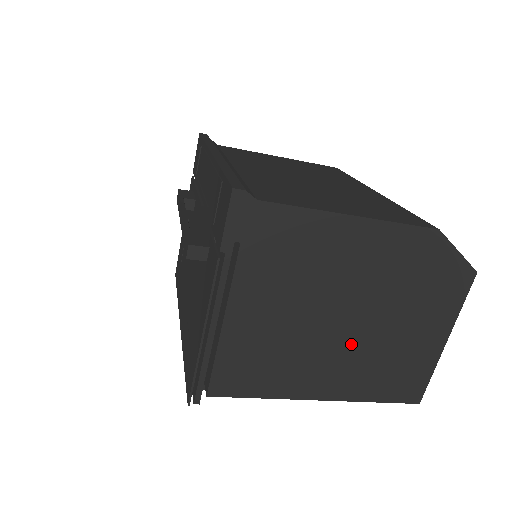
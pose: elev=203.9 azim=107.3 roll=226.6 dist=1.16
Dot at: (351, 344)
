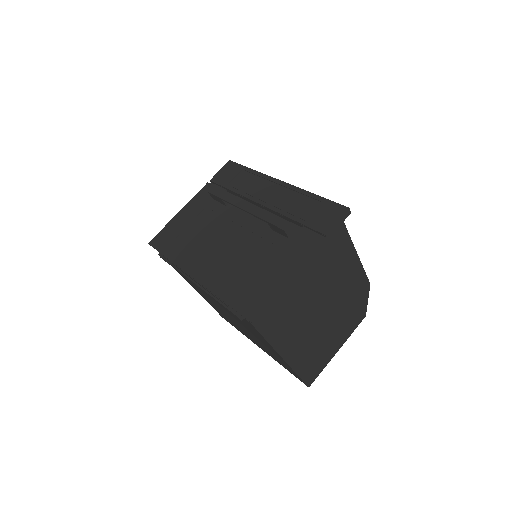
Dot at: (315, 328)
